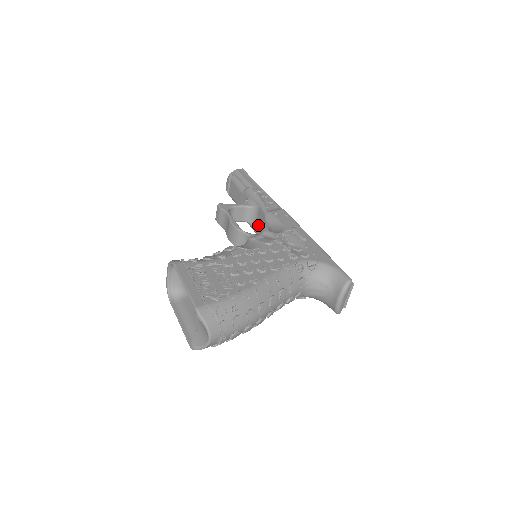
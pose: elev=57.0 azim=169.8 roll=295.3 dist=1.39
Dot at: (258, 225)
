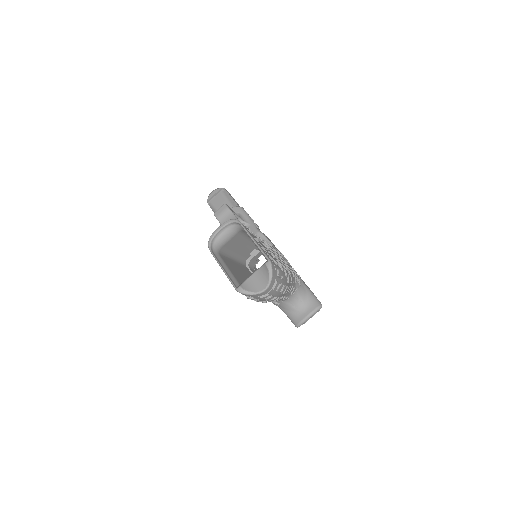
Dot at: occluded
